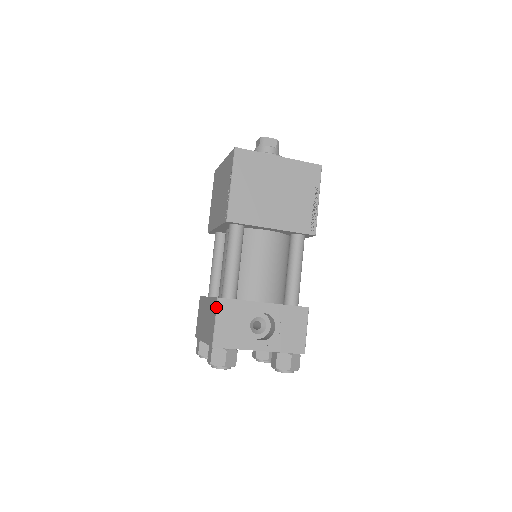
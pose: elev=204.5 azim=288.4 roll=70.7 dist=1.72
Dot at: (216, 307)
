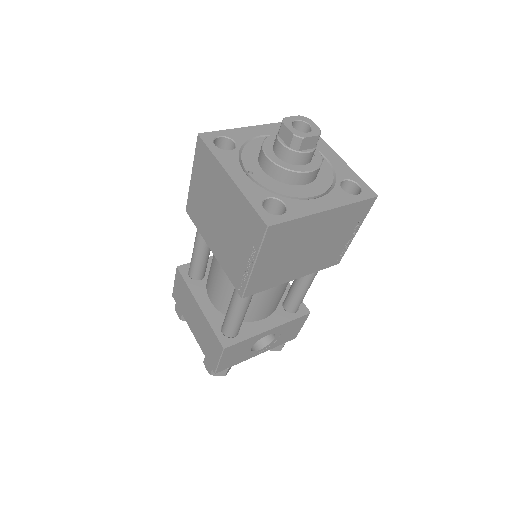
Dot at: (221, 354)
